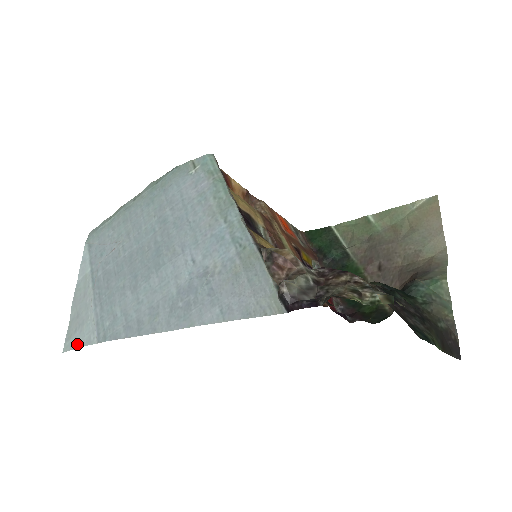
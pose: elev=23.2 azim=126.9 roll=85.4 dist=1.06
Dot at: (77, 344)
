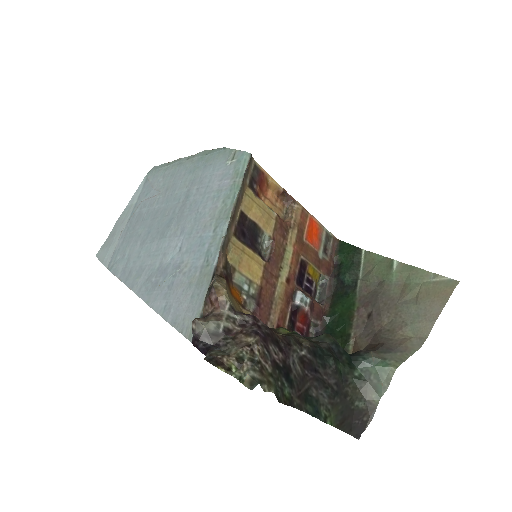
Dot at: (101, 258)
